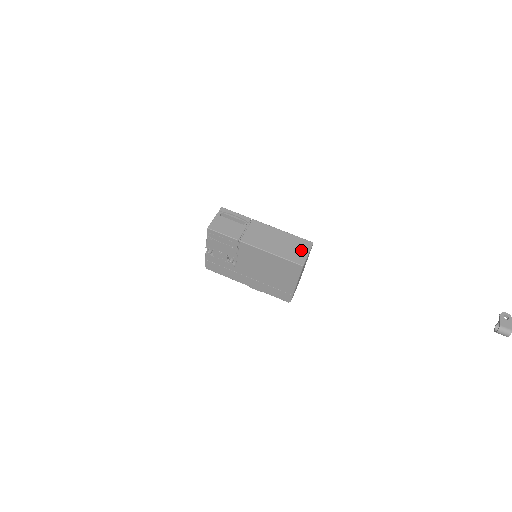
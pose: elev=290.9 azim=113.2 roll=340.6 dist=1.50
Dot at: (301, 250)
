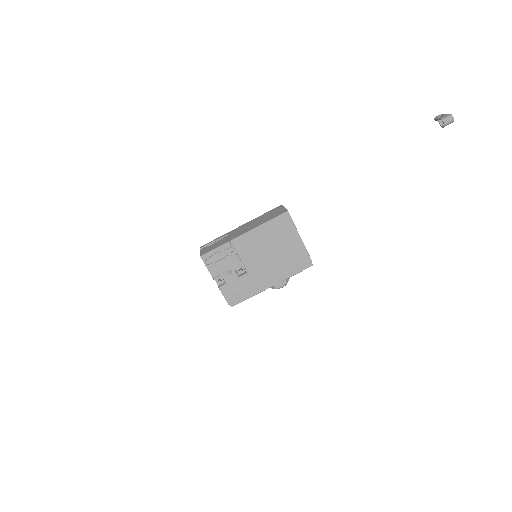
Dot at: (278, 211)
